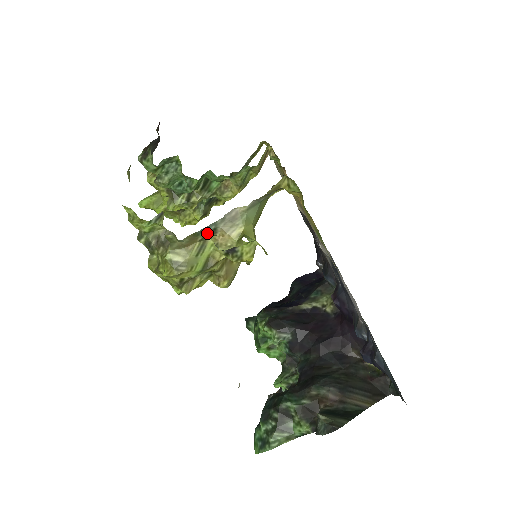
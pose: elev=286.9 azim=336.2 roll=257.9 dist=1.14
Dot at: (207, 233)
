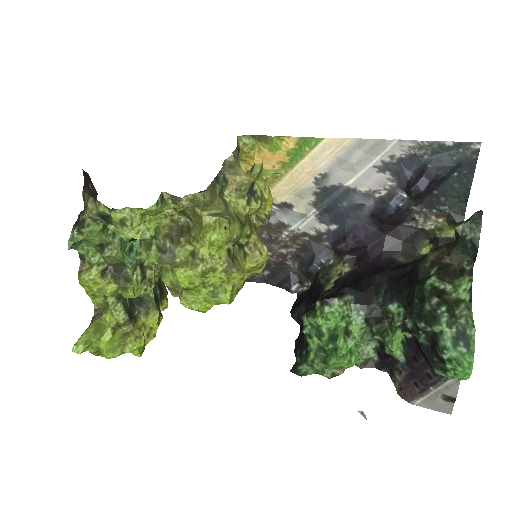
Dot at: (220, 184)
